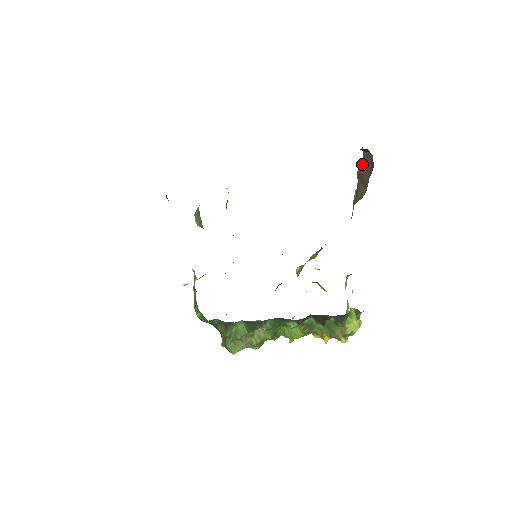
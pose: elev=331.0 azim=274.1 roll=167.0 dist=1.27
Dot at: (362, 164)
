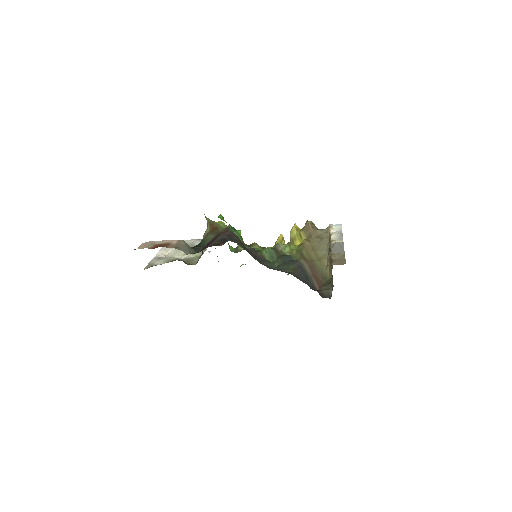
Dot at: occluded
